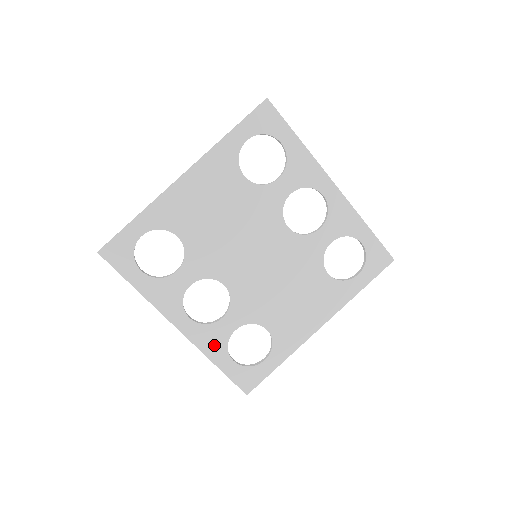
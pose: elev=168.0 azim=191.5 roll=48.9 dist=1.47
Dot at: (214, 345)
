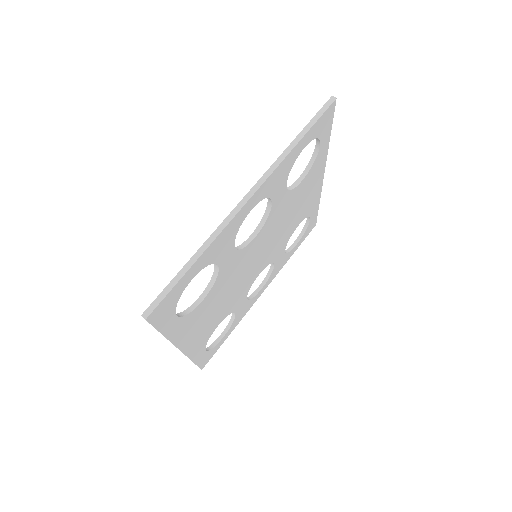
Dot at: (283, 263)
